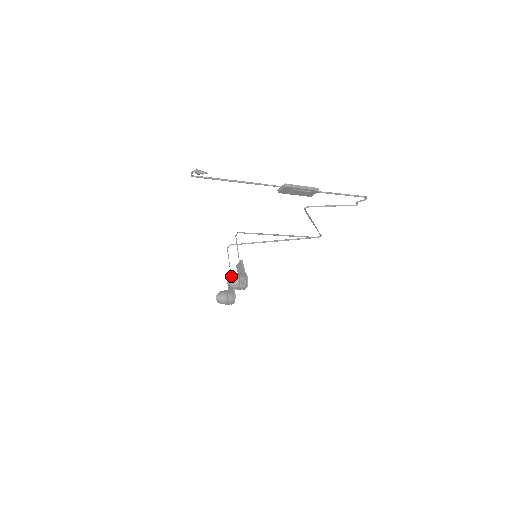
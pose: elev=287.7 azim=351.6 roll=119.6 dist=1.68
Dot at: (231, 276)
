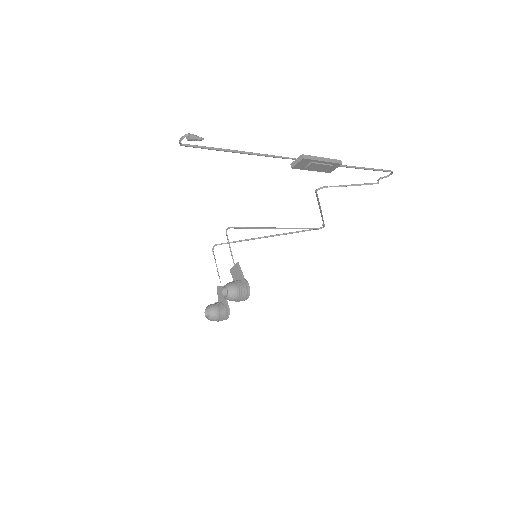
Dot at: (227, 284)
